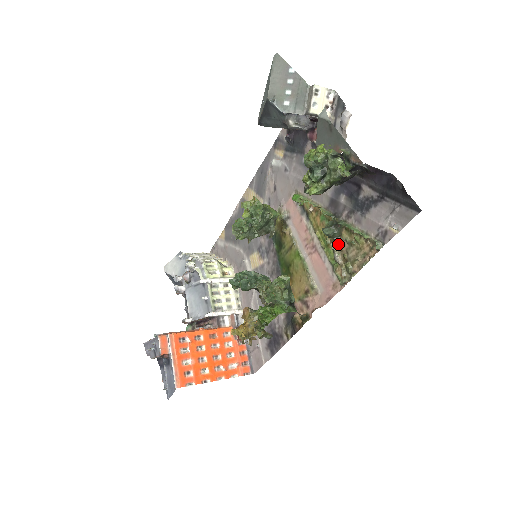
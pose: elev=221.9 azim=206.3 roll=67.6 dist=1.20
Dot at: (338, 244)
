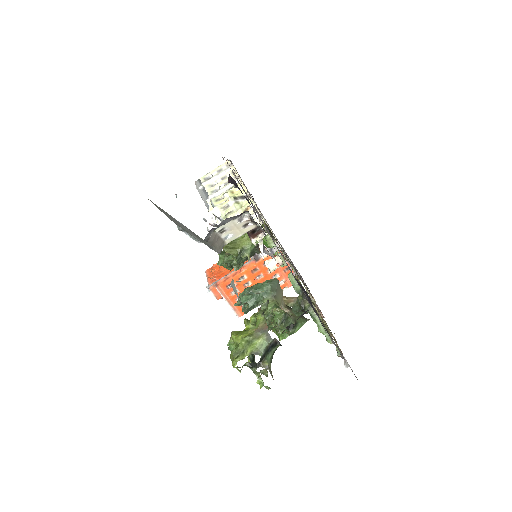
Dot at: occluded
